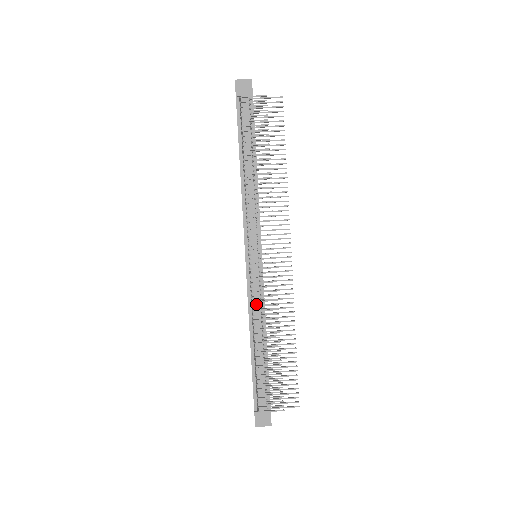
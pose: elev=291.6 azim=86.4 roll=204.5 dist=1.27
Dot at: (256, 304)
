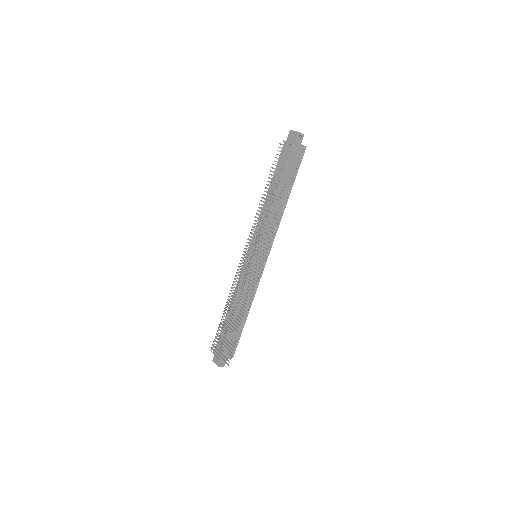
Dot at: occluded
